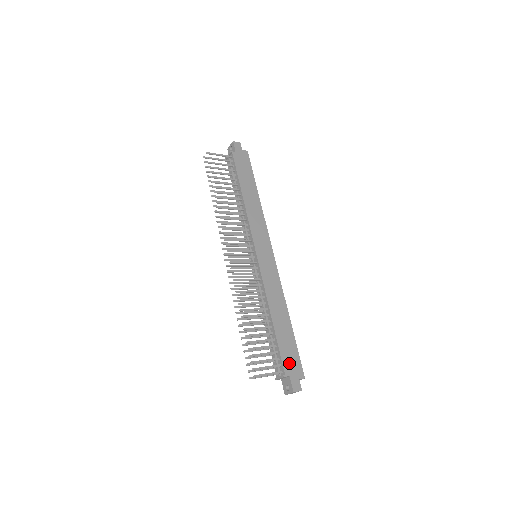
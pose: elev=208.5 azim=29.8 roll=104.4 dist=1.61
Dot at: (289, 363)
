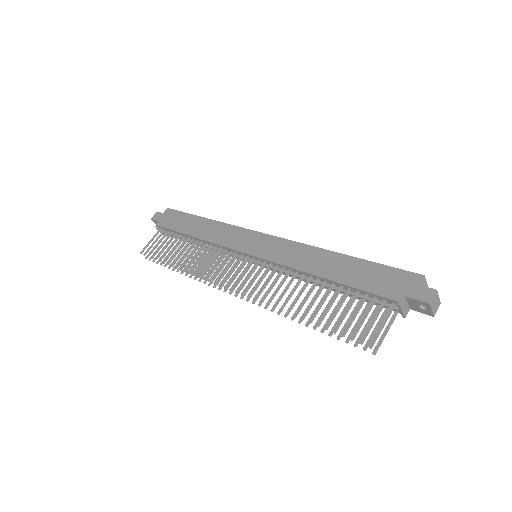
Dot at: (389, 287)
